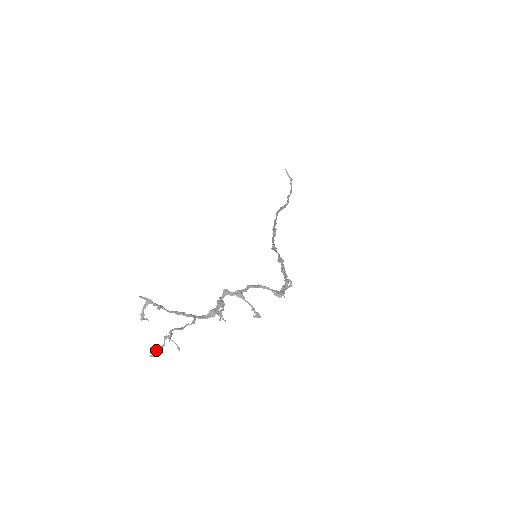
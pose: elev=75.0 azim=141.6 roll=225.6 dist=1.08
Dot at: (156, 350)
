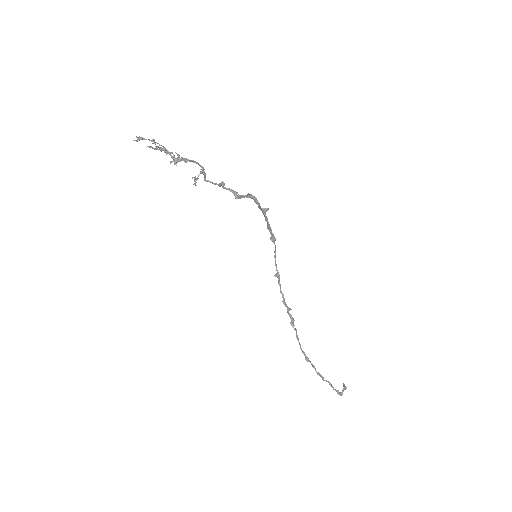
Dot at: (141, 137)
